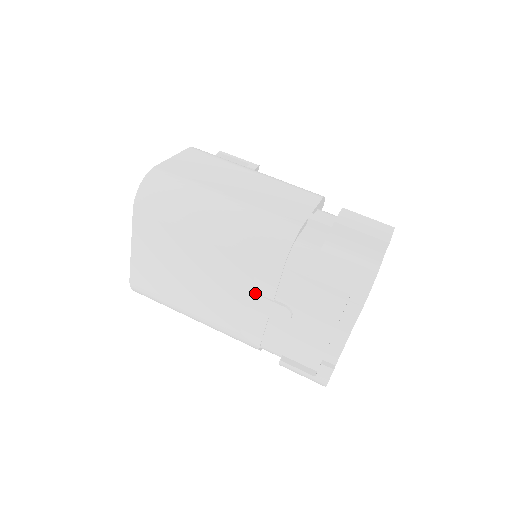
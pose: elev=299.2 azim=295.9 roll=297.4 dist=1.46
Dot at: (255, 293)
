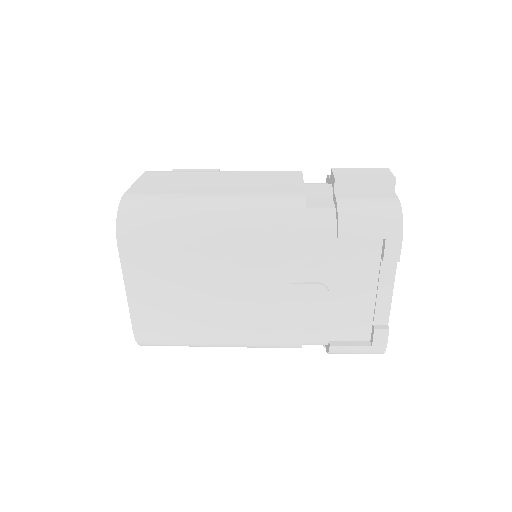
Dot at: (283, 283)
